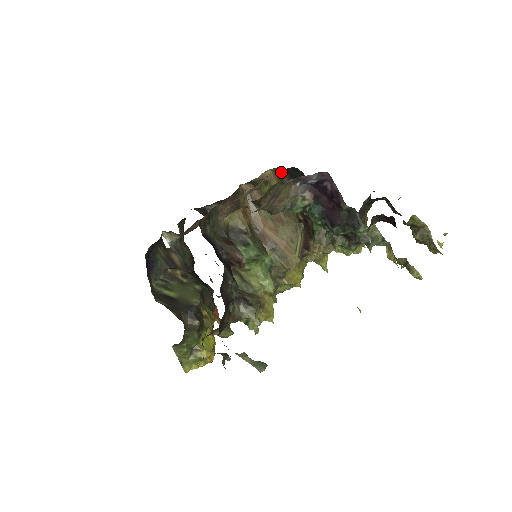
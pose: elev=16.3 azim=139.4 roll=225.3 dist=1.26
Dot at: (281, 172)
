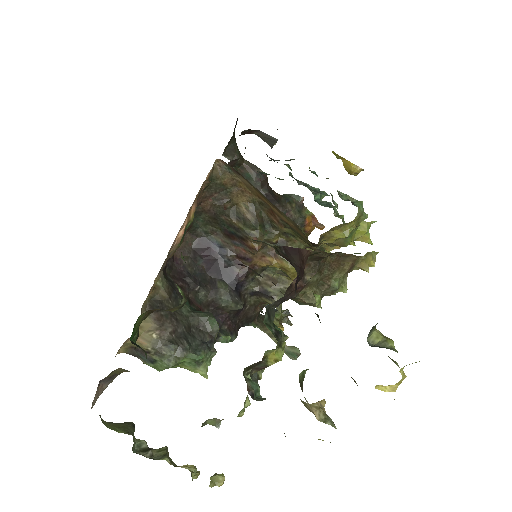
Dot at: occluded
